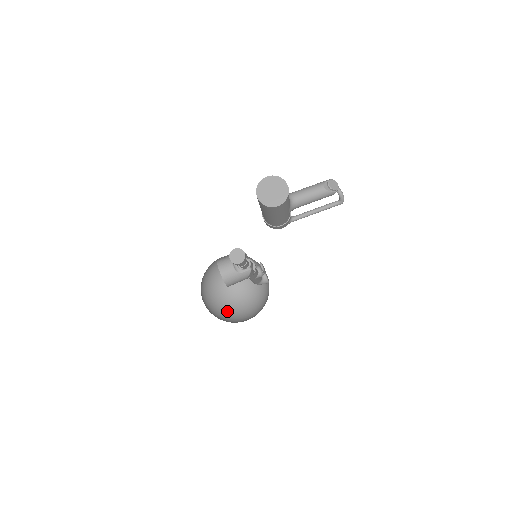
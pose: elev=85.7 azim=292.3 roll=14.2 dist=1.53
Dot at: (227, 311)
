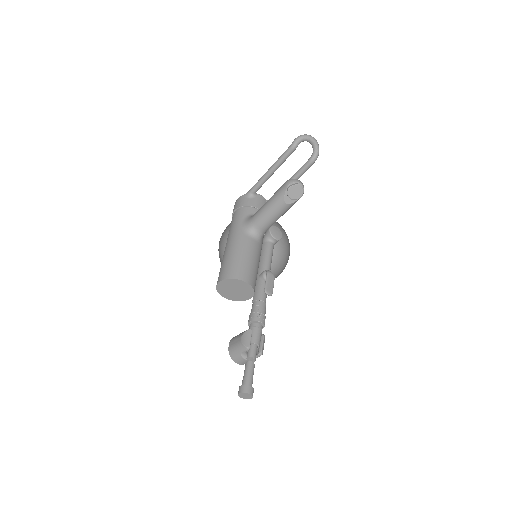
Dot at: occluded
